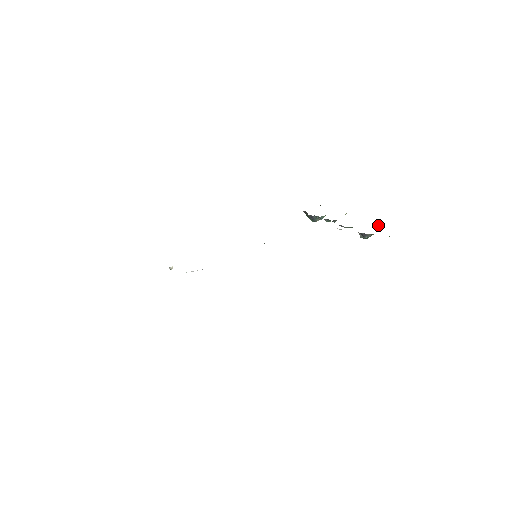
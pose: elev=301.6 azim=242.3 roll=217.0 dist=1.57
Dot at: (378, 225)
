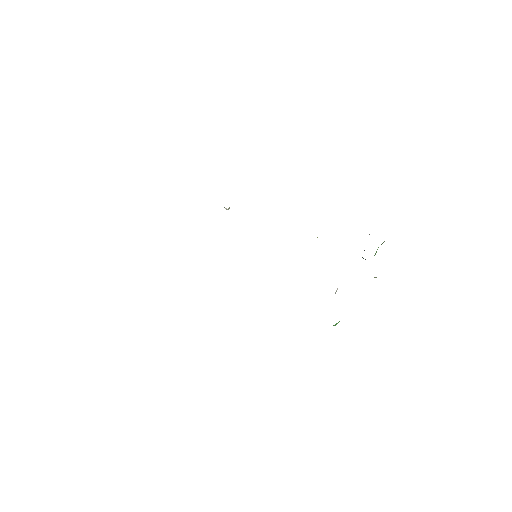
Dot at: occluded
